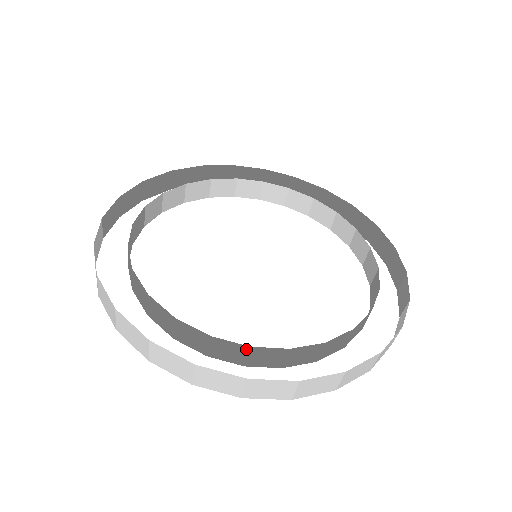
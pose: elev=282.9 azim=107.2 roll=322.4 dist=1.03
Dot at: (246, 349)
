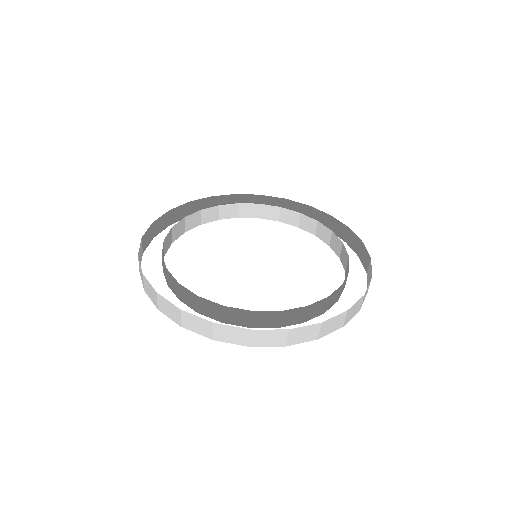
Dot at: (167, 270)
